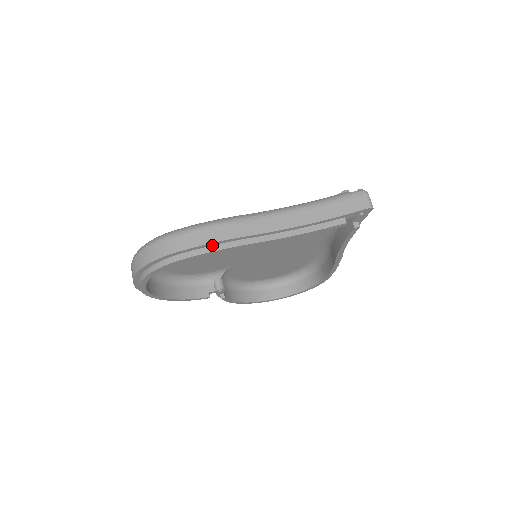
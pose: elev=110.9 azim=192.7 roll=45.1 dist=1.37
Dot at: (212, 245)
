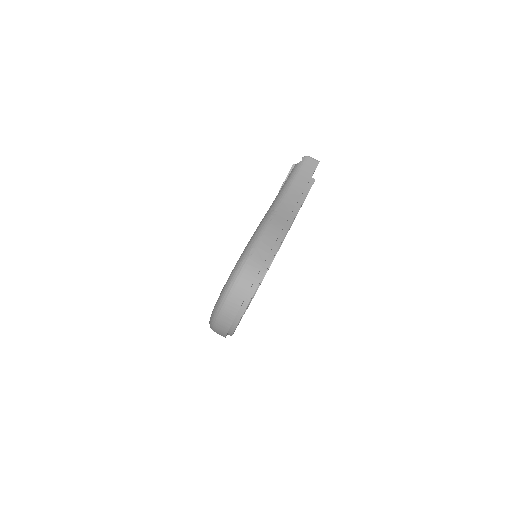
Dot at: (274, 244)
